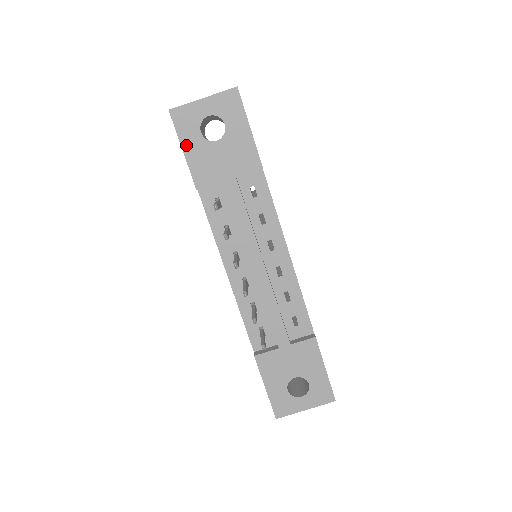
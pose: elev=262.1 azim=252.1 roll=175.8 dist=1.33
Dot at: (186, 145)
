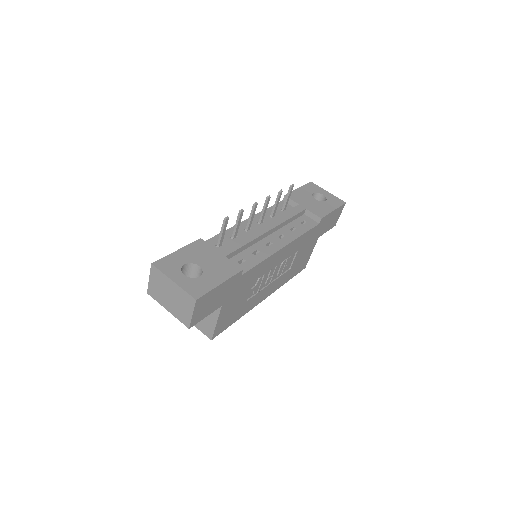
Dot at: (302, 189)
